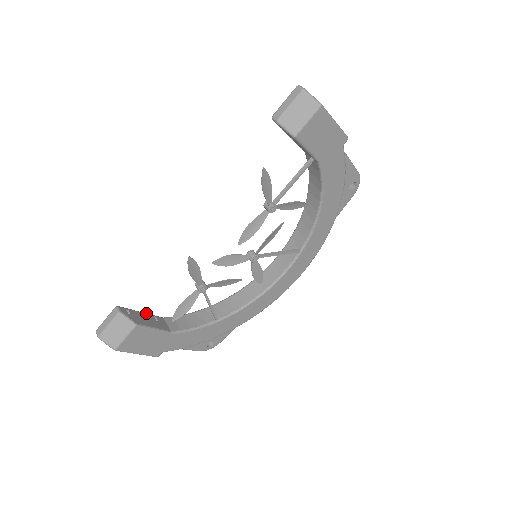
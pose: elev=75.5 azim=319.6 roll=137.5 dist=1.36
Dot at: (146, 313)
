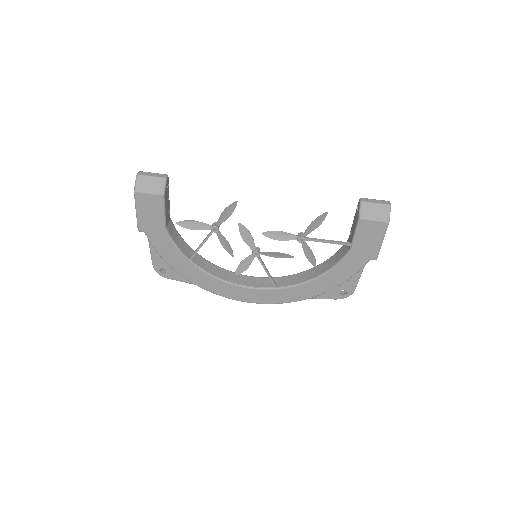
Dot at: occluded
